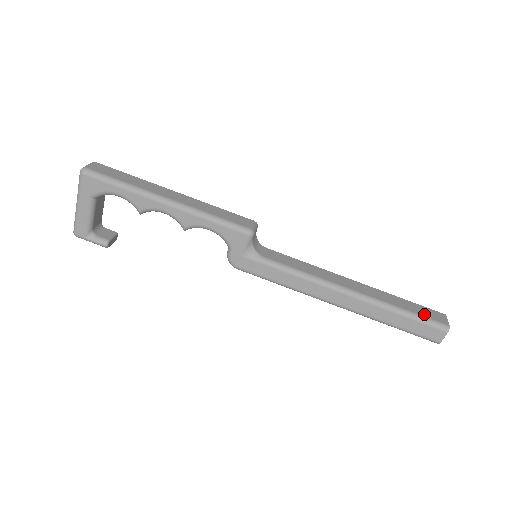
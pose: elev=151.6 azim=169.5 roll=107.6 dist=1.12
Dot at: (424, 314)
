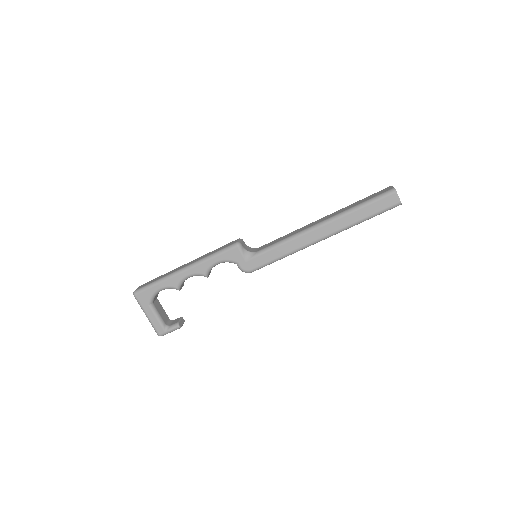
Dot at: (374, 196)
